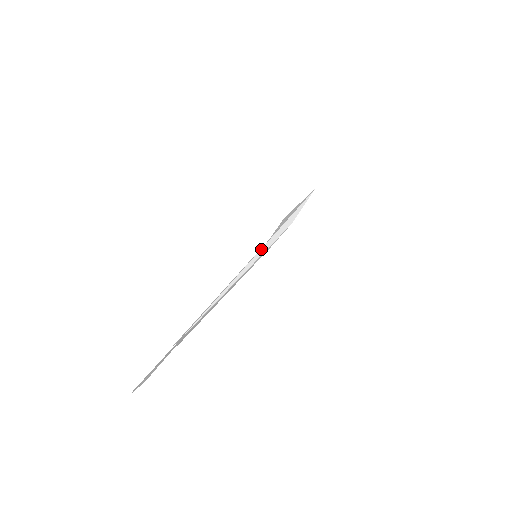
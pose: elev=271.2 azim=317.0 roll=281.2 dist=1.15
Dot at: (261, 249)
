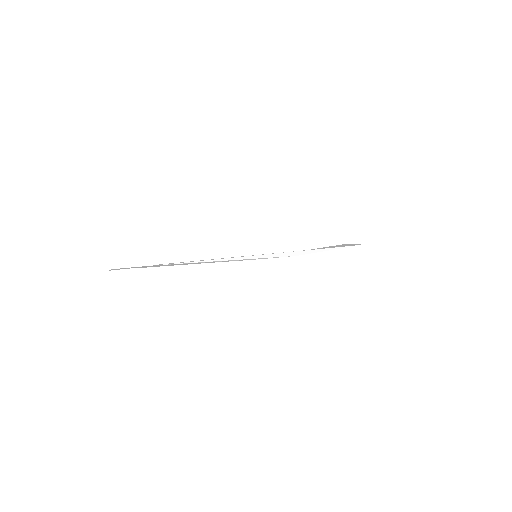
Dot at: (257, 255)
